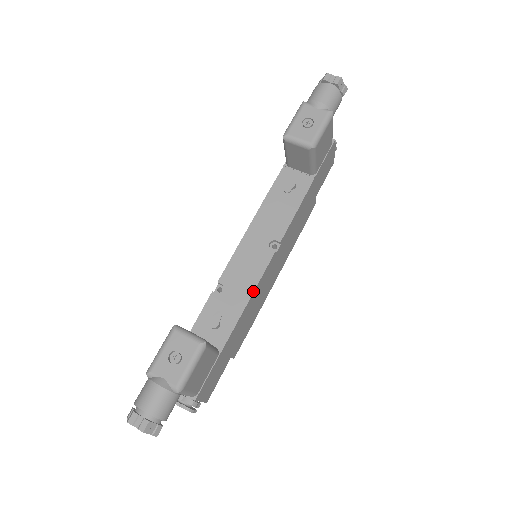
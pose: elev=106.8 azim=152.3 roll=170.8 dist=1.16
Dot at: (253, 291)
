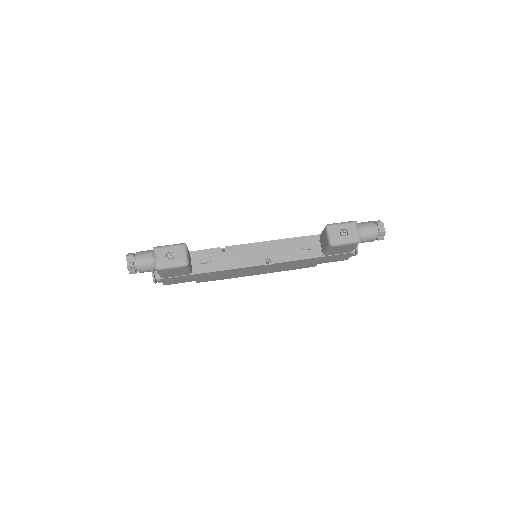
Dot at: (235, 268)
